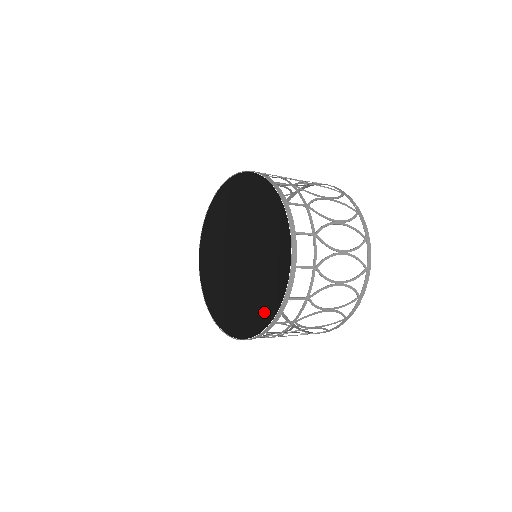
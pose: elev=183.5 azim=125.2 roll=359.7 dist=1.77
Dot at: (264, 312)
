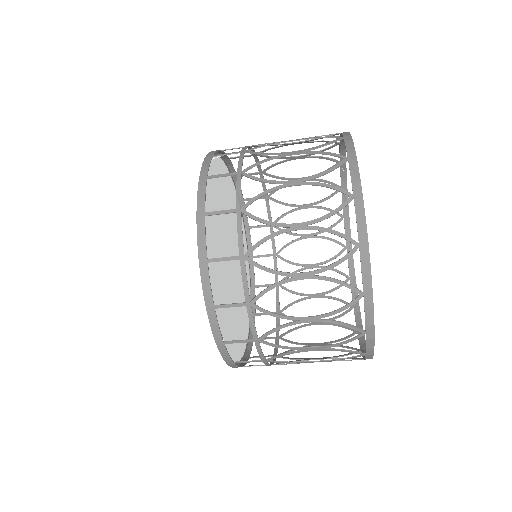
Dot at: occluded
